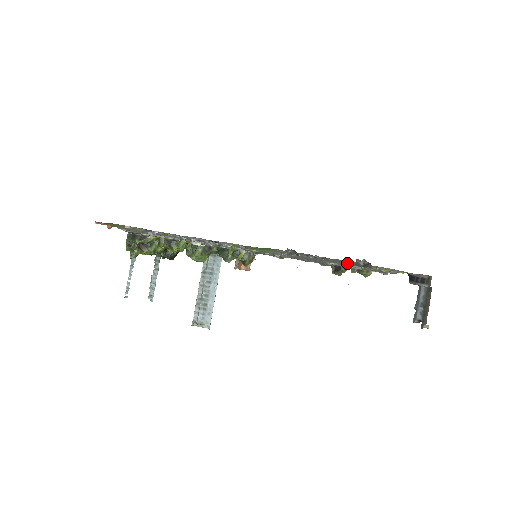
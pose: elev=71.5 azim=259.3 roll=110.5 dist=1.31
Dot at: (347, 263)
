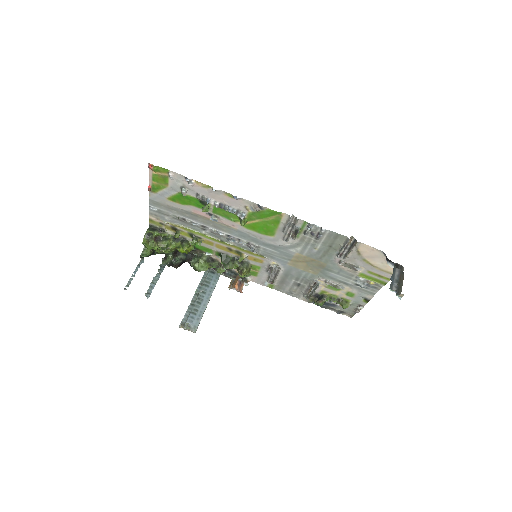
Dot at: (334, 259)
